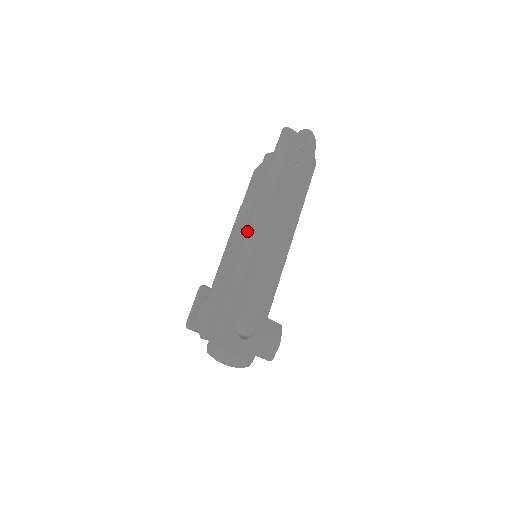
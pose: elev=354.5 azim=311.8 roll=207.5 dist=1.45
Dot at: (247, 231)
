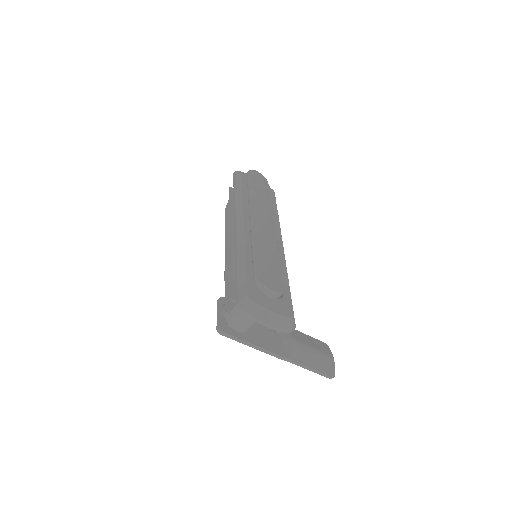
Dot at: (234, 227)
